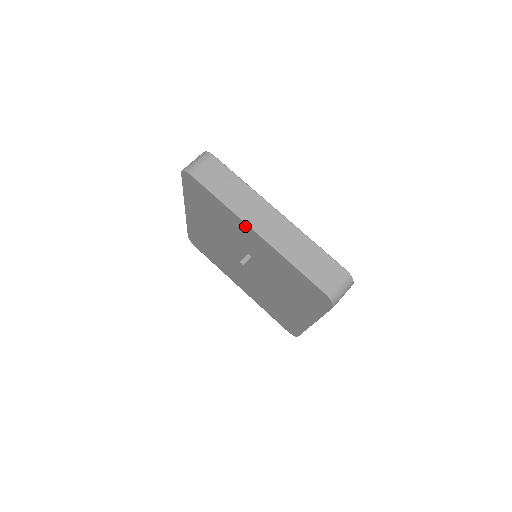
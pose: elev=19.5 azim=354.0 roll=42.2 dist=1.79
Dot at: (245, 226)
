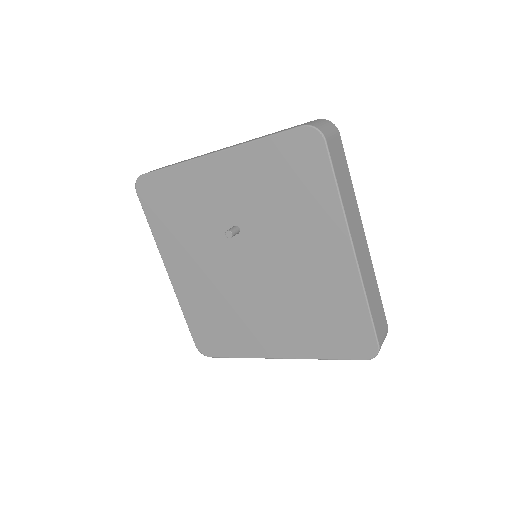
Dot at: (202, 164)
